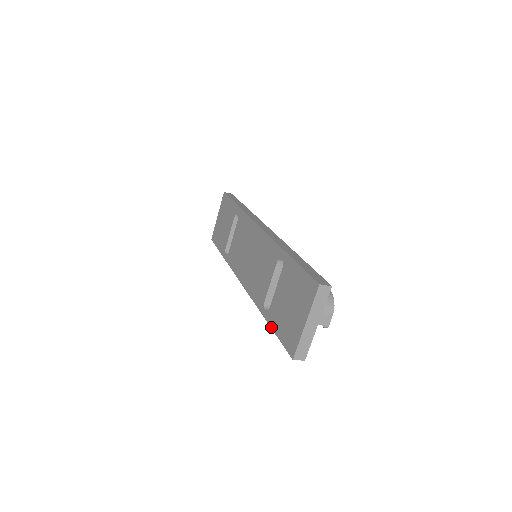
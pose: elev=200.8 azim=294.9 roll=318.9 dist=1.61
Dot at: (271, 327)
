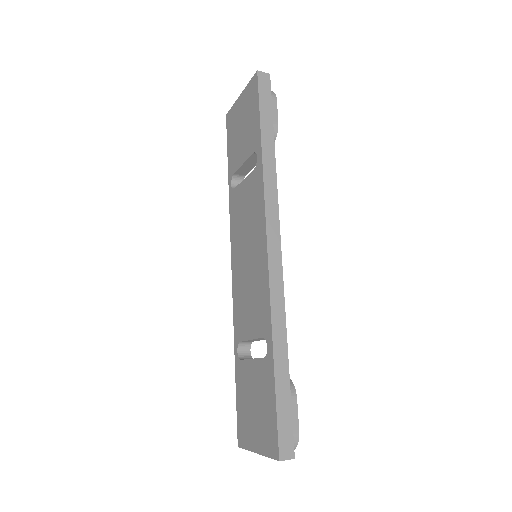
Dot at: (235, 379)
